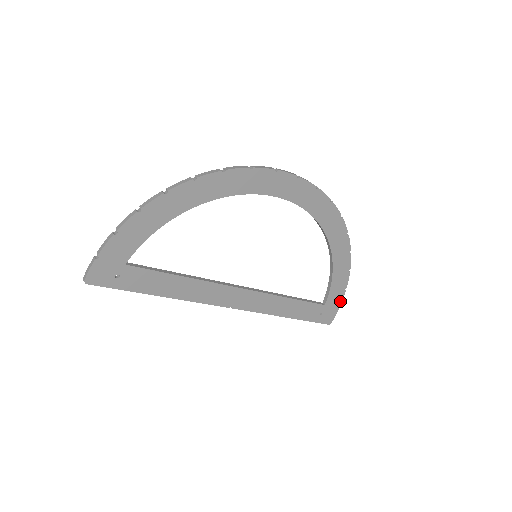
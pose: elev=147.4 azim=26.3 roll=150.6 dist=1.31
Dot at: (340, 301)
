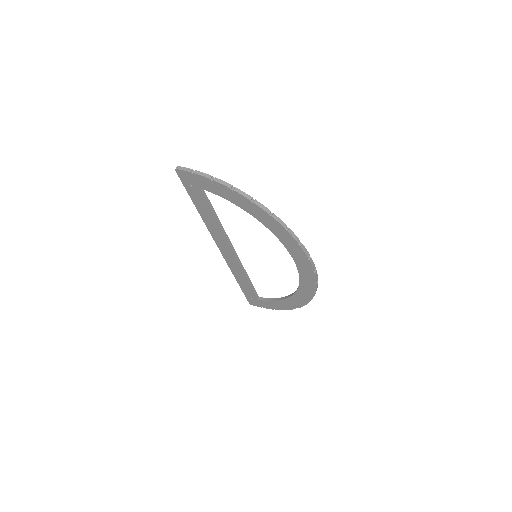
Dot at: (266, 307)
